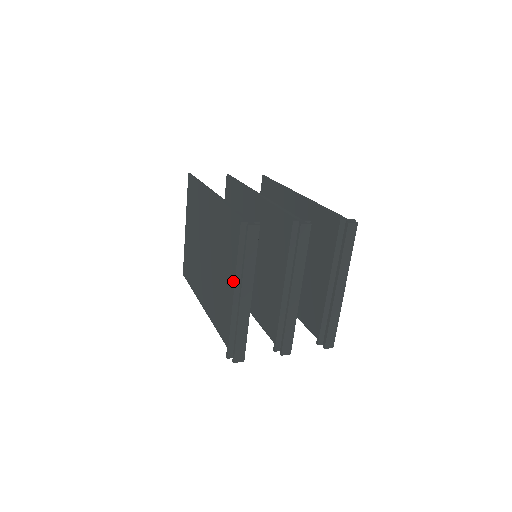
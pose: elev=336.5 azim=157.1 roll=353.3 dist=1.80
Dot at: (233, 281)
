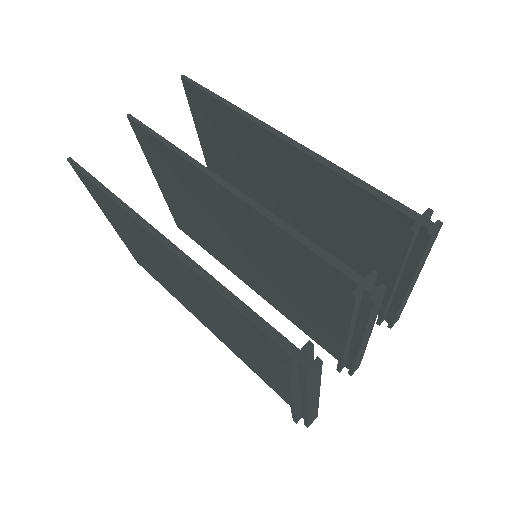
Dot at: occluded
